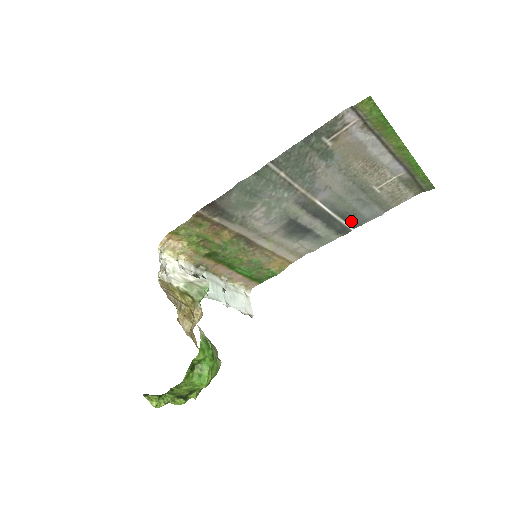
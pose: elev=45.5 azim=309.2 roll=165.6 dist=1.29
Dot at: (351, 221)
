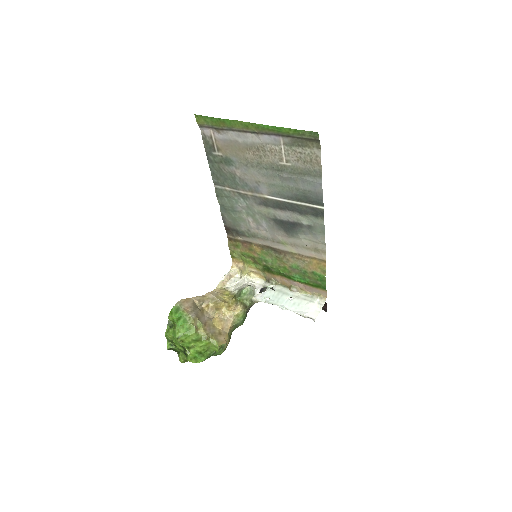
Dot at: (311, 200)
